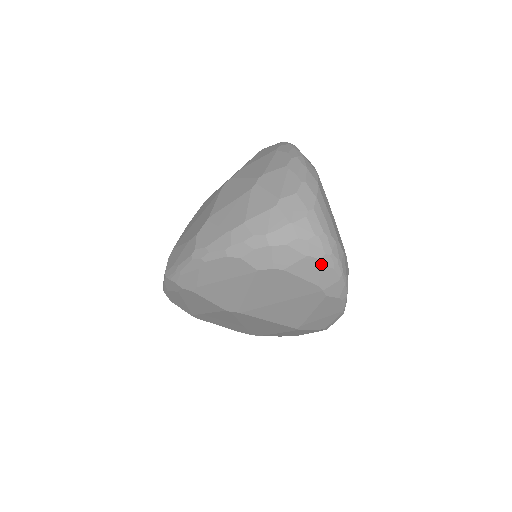
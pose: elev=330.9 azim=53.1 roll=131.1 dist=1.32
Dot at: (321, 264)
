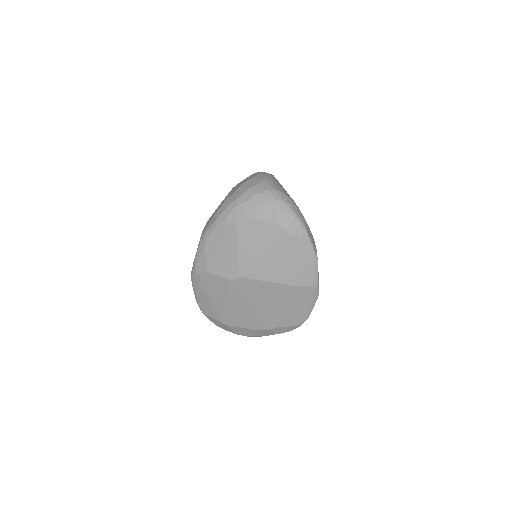
Dot at: (275, 207)
